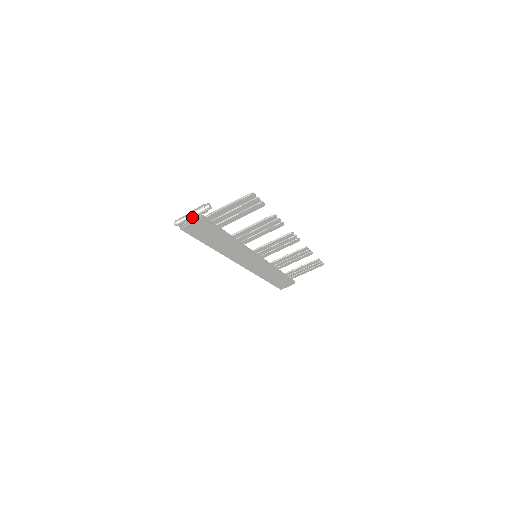
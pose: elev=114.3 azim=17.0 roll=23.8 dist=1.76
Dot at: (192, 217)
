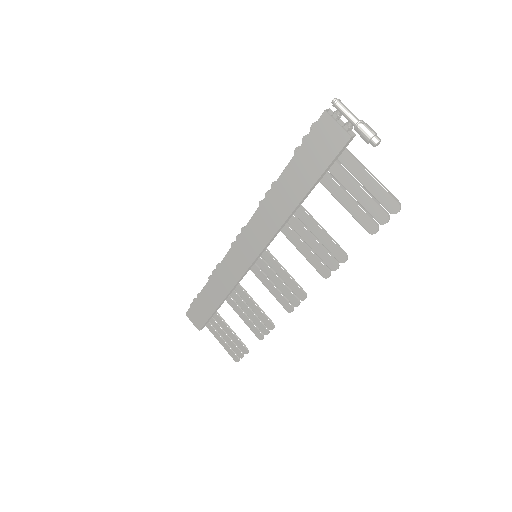
Dot at: (353, 121)
